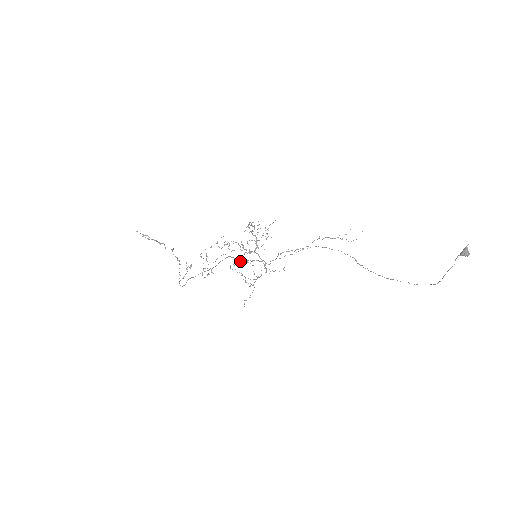
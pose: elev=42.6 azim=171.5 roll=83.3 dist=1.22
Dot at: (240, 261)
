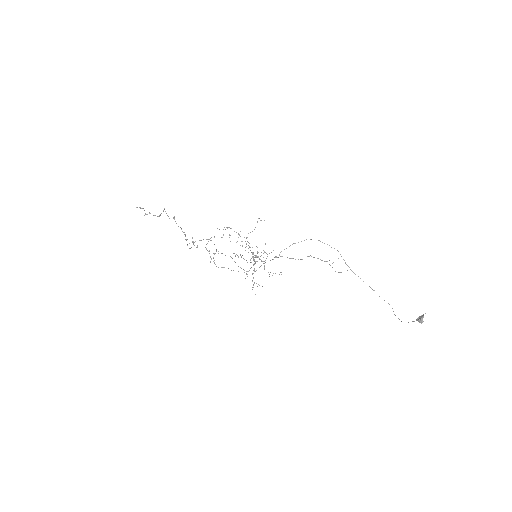
Dot at: (239, 234)
